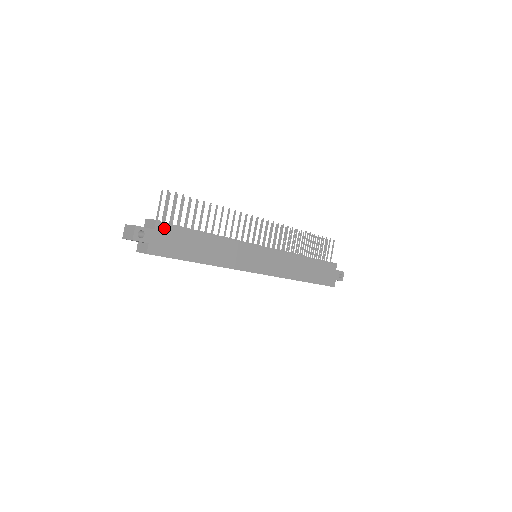
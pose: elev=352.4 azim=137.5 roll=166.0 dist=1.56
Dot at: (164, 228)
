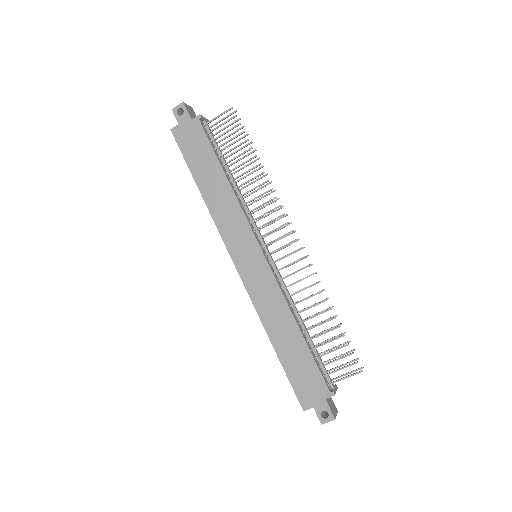
Dot at: (199, 127)
